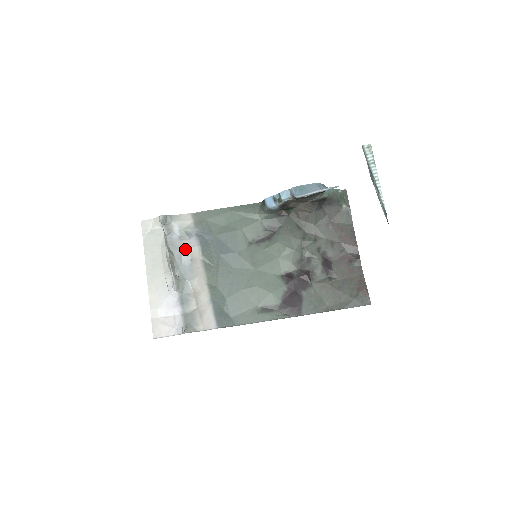
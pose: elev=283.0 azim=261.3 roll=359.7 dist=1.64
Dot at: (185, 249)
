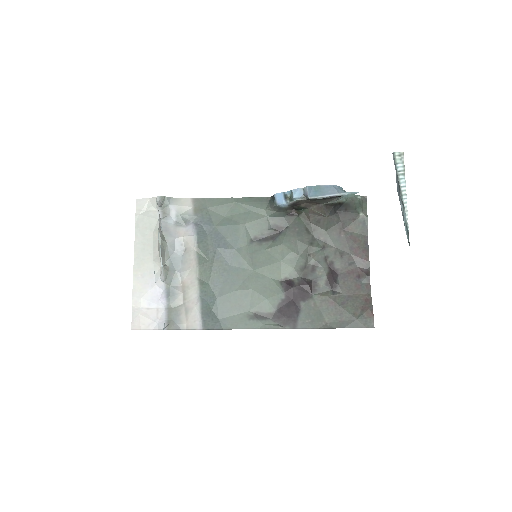
Dot at: (180, 237)
